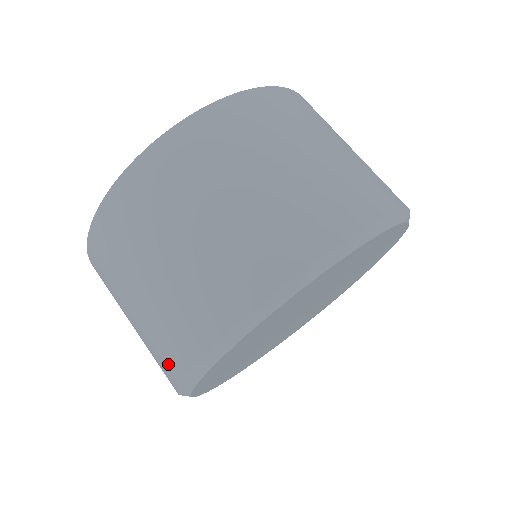
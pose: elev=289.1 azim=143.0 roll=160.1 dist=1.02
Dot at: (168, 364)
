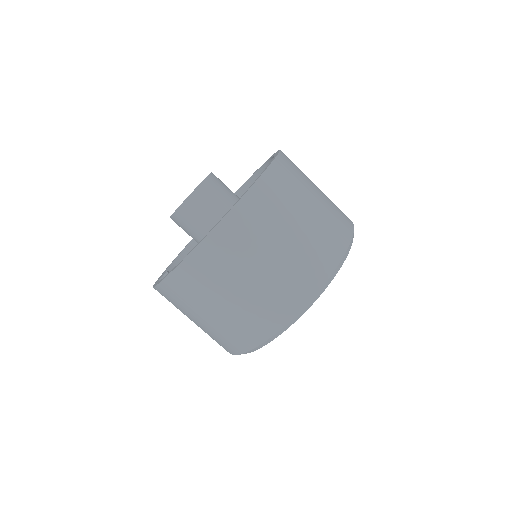
Dot at: (245, 339)
